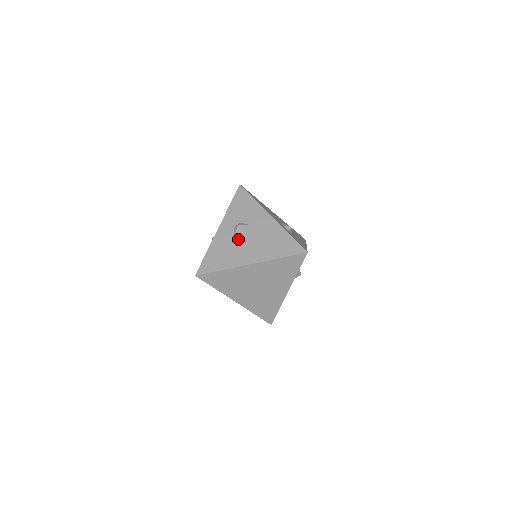
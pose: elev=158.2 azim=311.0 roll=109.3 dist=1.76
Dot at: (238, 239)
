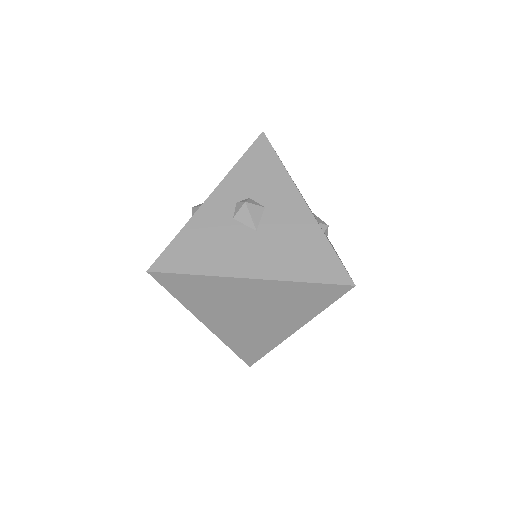
Dot at: (238, 226)
